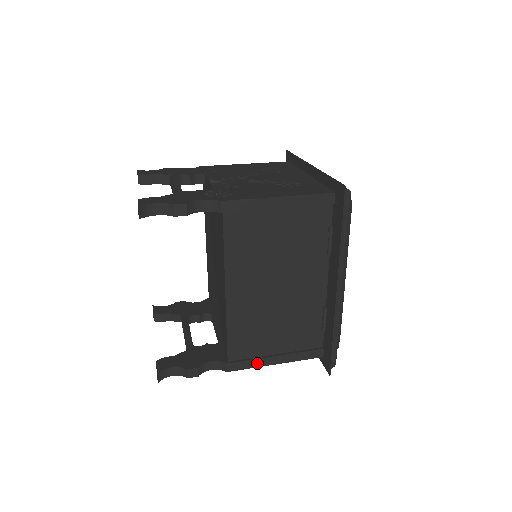
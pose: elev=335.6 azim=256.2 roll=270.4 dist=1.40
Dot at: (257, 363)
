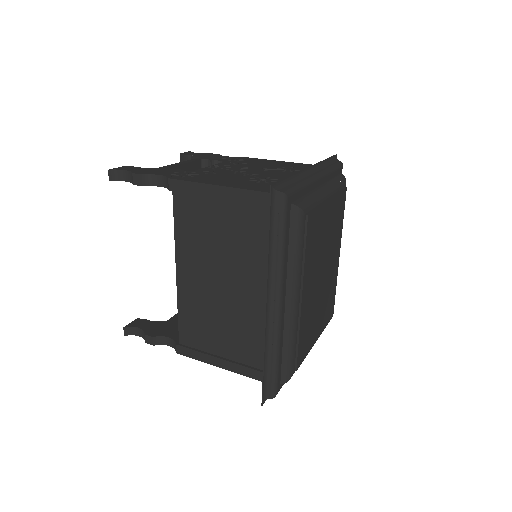
Dot at: (203, 357)
